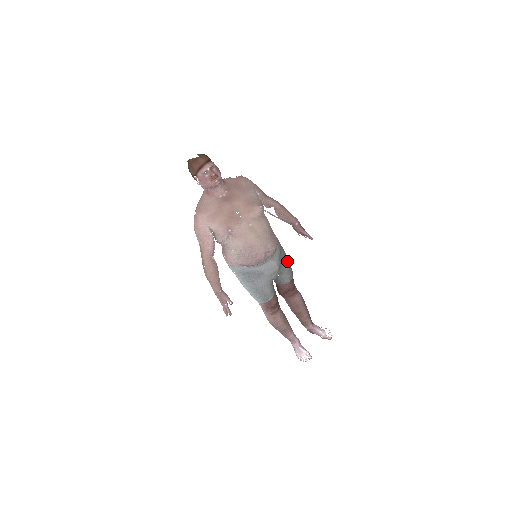
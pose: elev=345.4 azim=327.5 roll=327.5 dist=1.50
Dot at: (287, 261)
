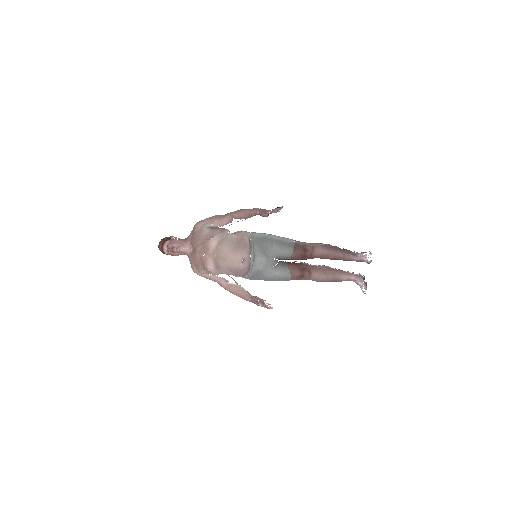
Dot at: (273, 244)
